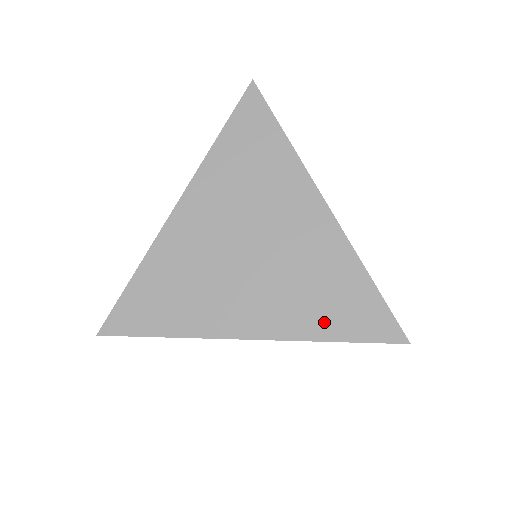
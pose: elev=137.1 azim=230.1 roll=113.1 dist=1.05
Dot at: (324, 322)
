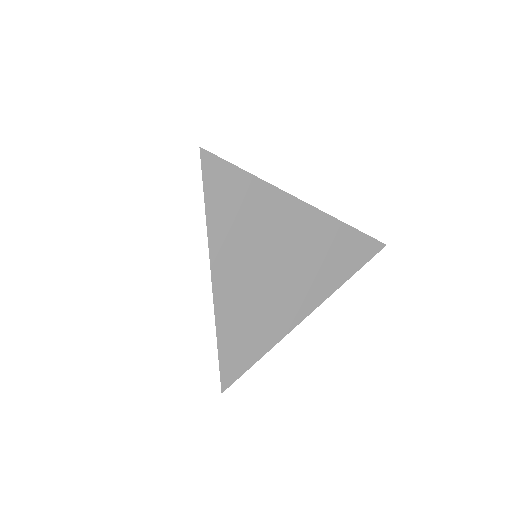
Dot at: (342, 271)
